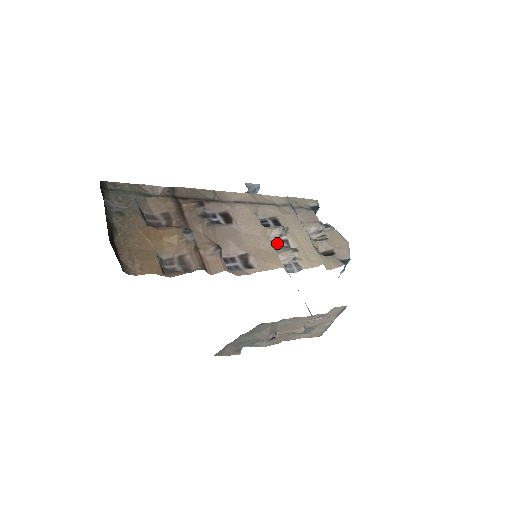
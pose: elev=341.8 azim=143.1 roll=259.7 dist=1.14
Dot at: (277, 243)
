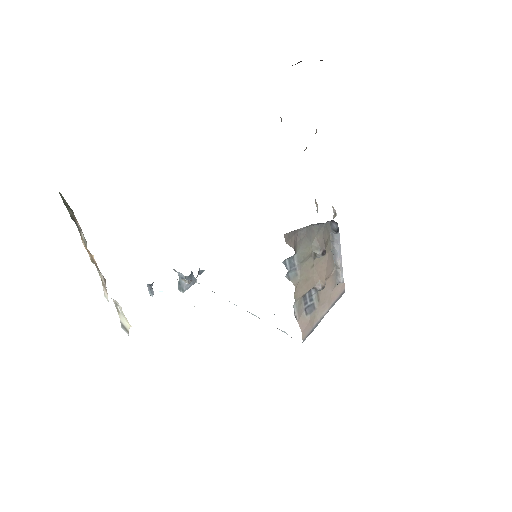
Dot at: occluded
